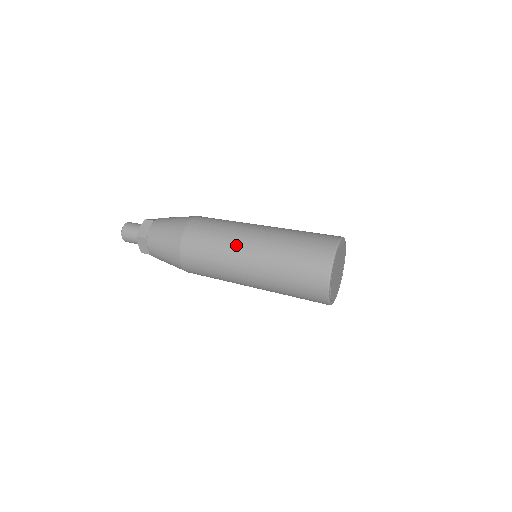
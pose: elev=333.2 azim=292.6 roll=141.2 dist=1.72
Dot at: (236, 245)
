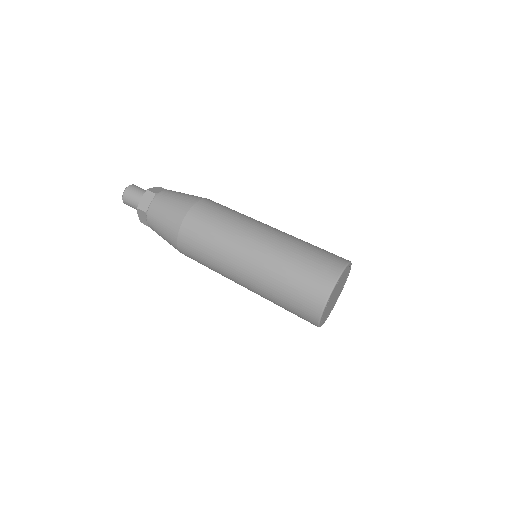
Dot at: (235, 250)
